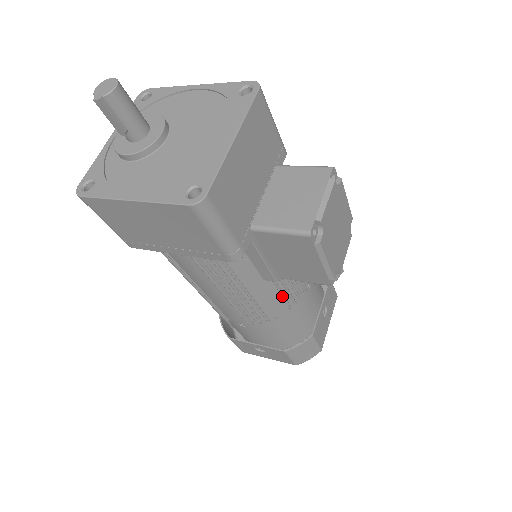
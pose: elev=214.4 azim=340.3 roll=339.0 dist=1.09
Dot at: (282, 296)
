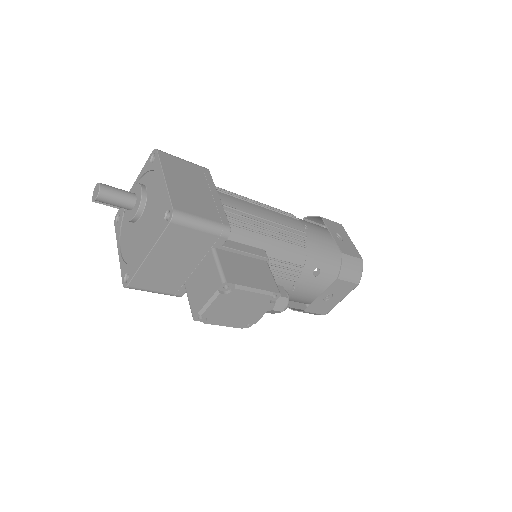
Dot at: occluded
